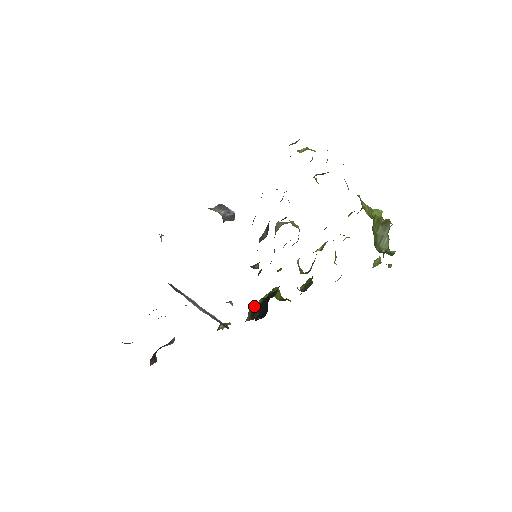
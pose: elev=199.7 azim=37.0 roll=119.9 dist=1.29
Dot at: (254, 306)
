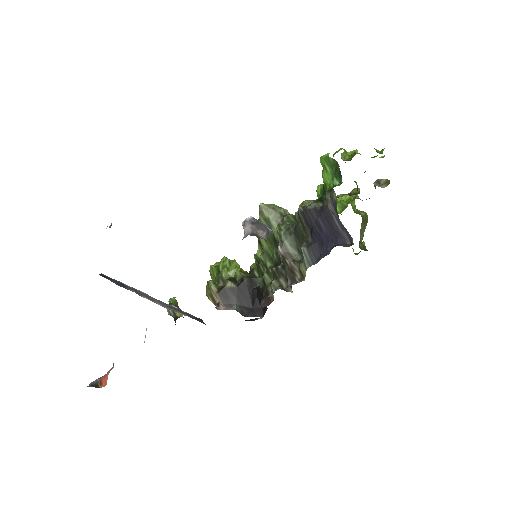
Dot at: (215, 285)
